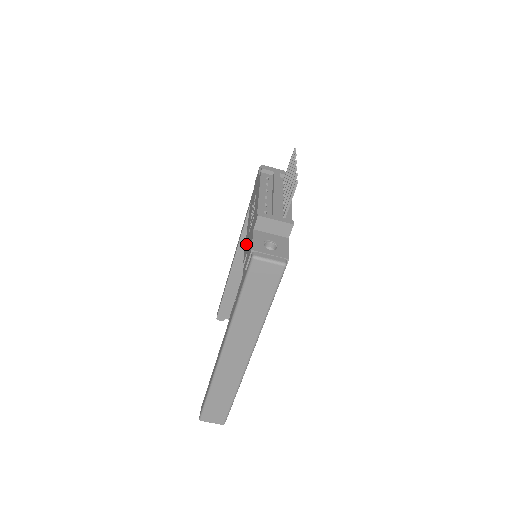
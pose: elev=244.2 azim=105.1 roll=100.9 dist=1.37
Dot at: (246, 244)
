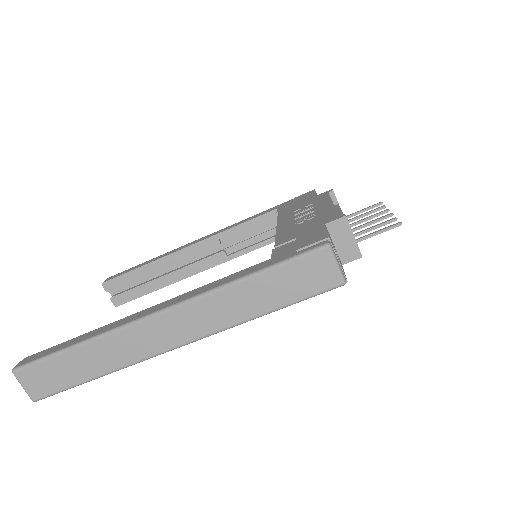
Dot at: (285, 233)
